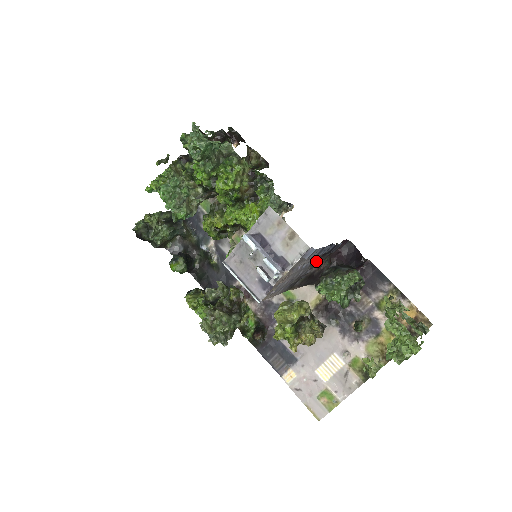
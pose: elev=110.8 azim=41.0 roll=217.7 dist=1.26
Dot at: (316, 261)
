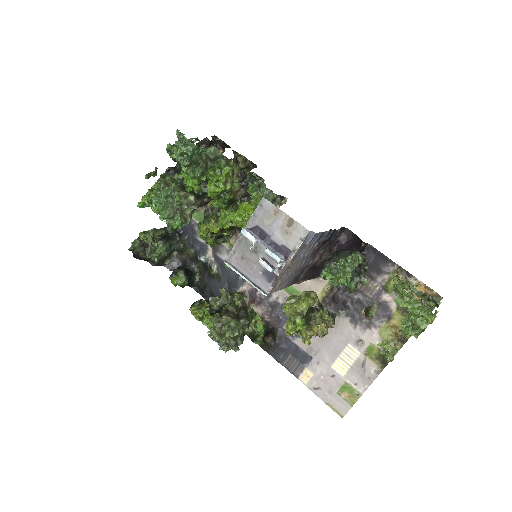
Dot at: (317, 250)
